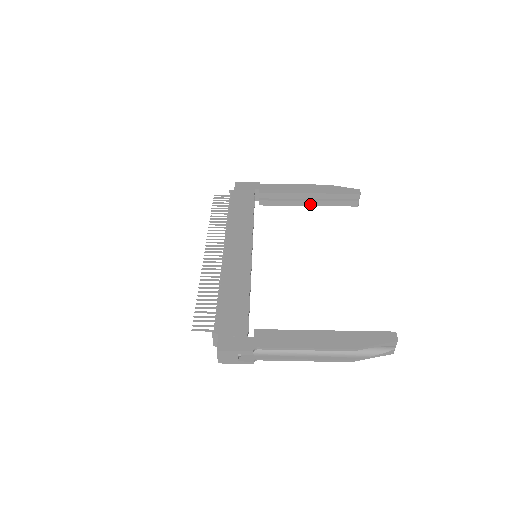
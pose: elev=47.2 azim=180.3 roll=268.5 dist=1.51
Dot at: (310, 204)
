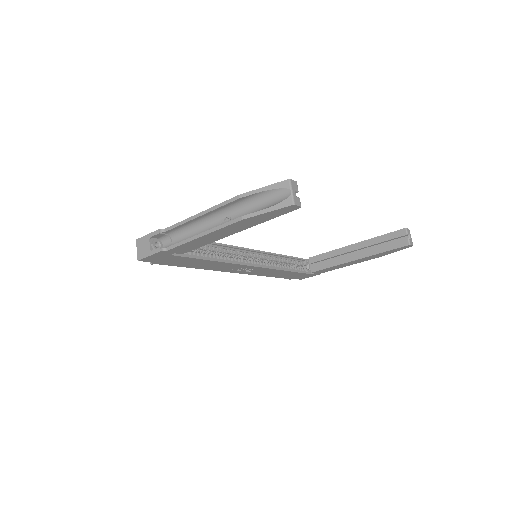
Dot at: (358, 257)
